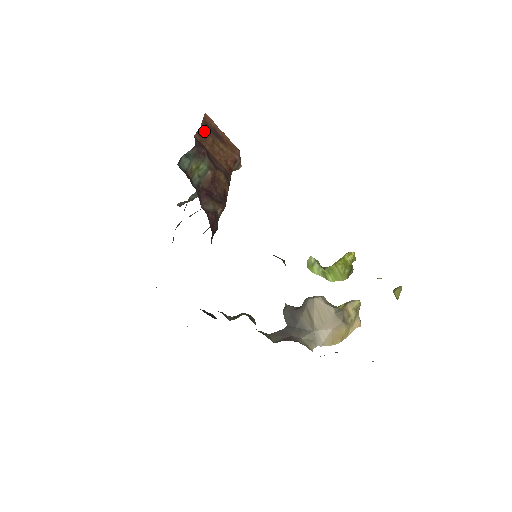
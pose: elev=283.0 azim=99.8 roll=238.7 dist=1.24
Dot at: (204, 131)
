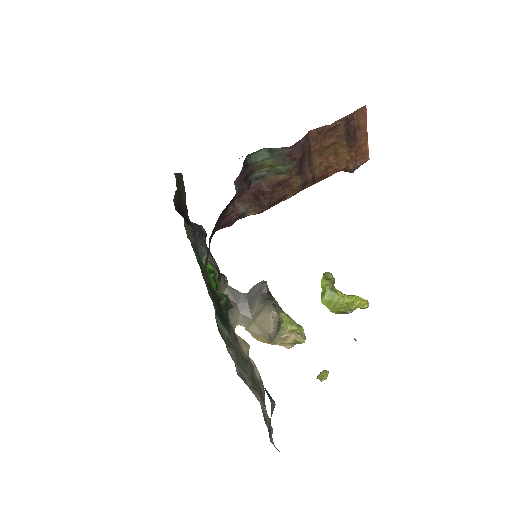
Dot at: (334, 128)
